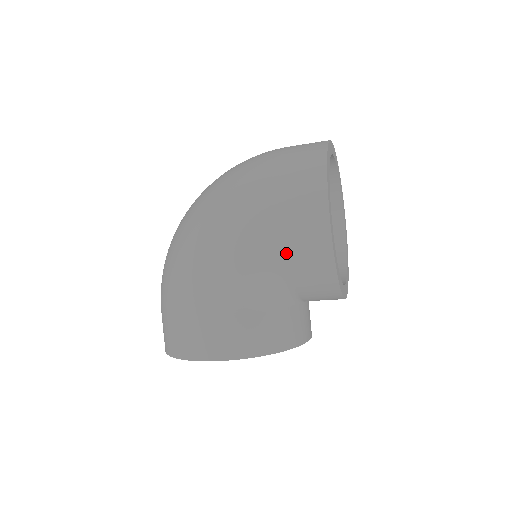
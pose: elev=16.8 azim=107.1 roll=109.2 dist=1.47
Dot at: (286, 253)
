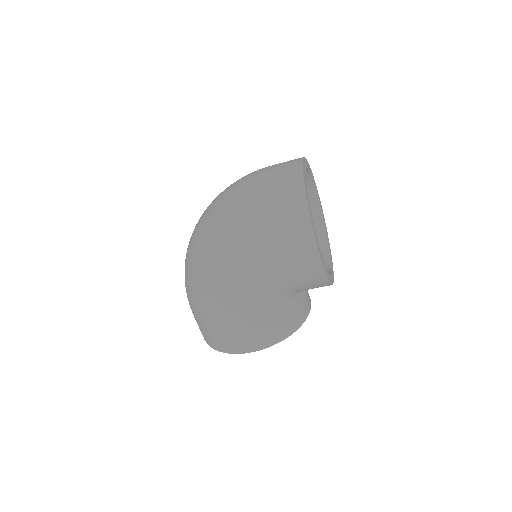
Dot at: (289, 278)
